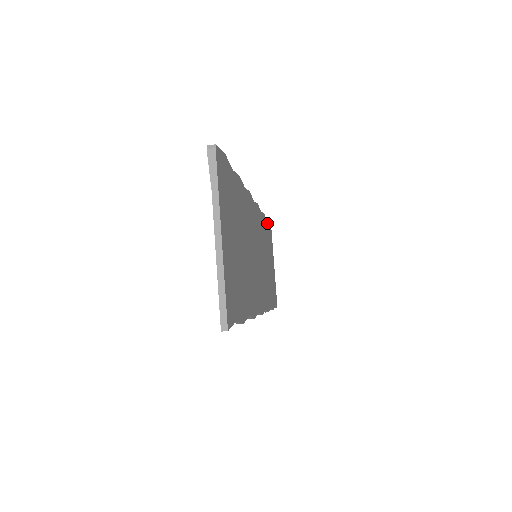
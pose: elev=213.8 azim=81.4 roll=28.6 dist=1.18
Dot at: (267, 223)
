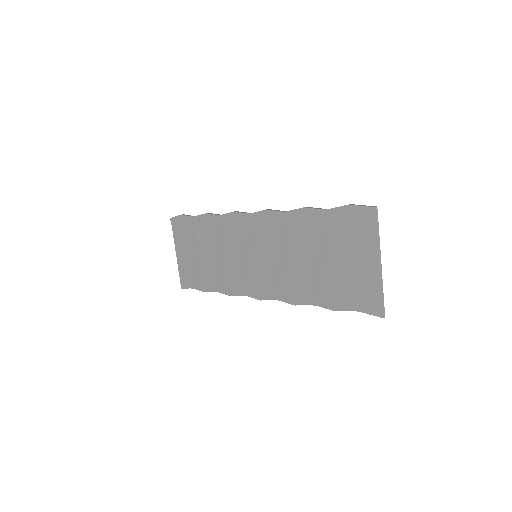
Dot at: occluded
